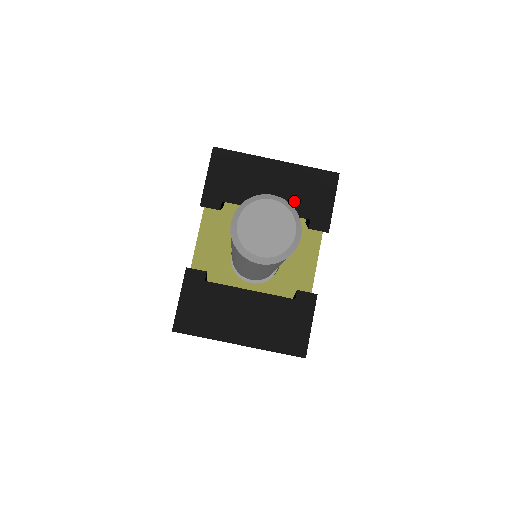
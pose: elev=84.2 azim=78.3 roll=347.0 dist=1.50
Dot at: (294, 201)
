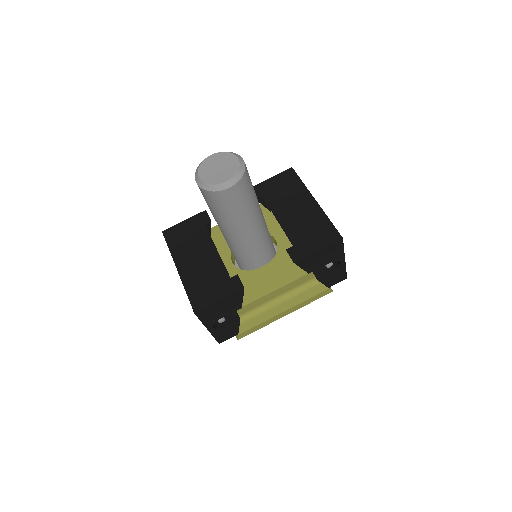
Dot at: (297, 228)
